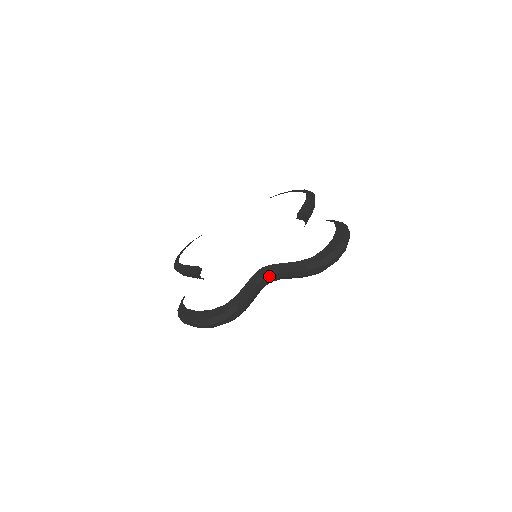
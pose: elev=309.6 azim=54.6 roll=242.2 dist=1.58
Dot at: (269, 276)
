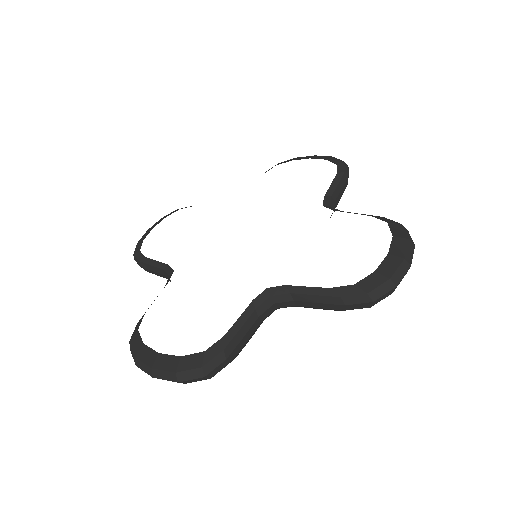
Dot at: (278, 303)
